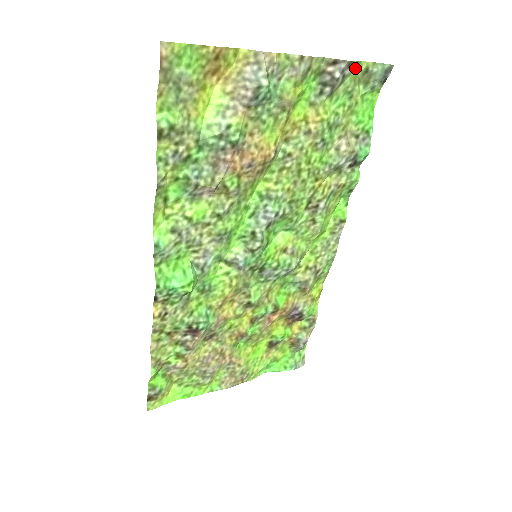
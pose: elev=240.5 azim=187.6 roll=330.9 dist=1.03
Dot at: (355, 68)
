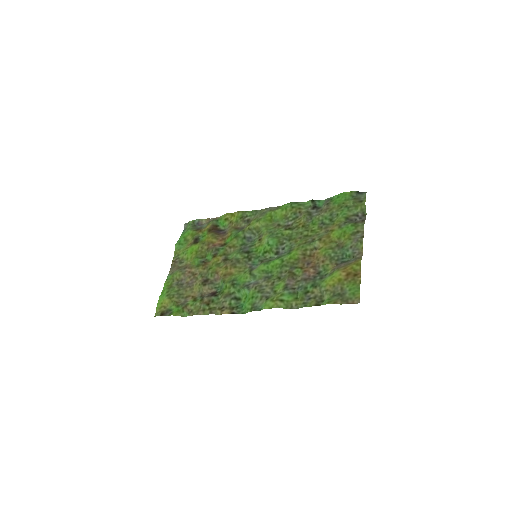
Dot at: (362, 209)
